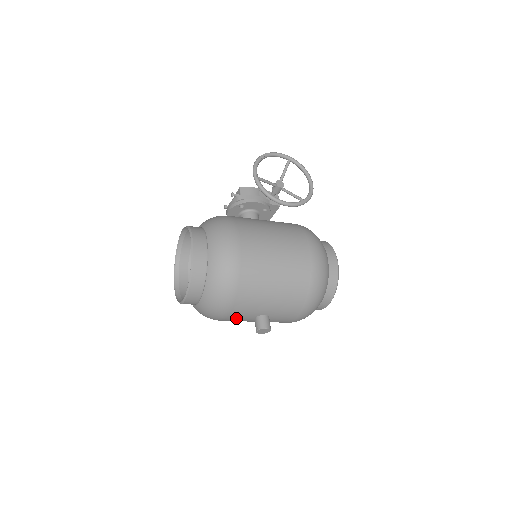
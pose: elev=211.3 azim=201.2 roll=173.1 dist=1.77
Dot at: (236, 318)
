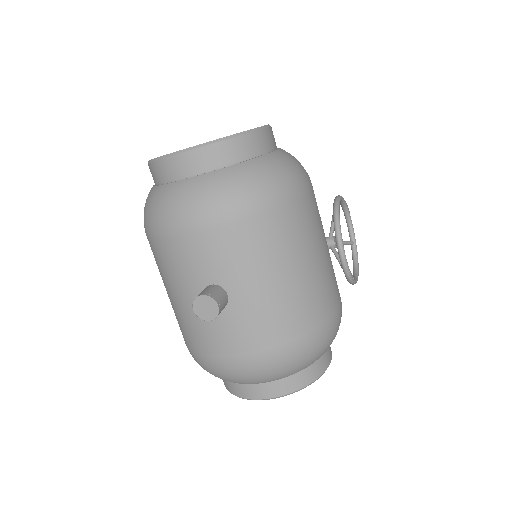
Dot at: (195, 253)
